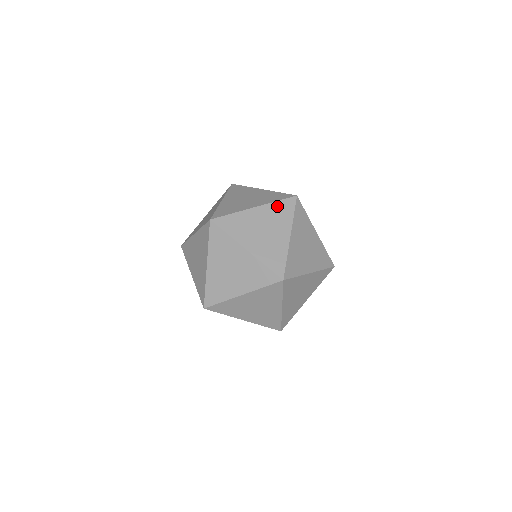
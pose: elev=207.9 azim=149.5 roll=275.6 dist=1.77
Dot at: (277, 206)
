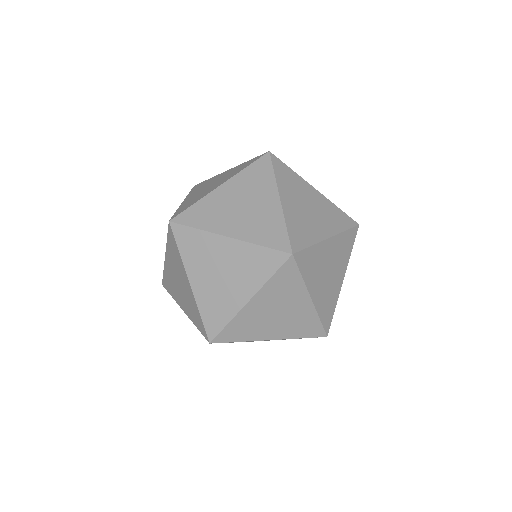
Dot at: (249, 172)
